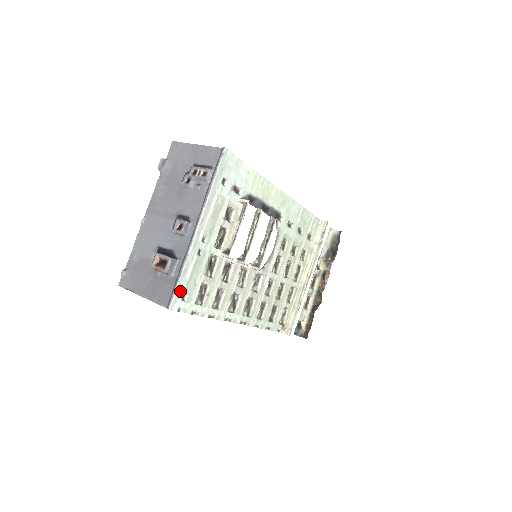
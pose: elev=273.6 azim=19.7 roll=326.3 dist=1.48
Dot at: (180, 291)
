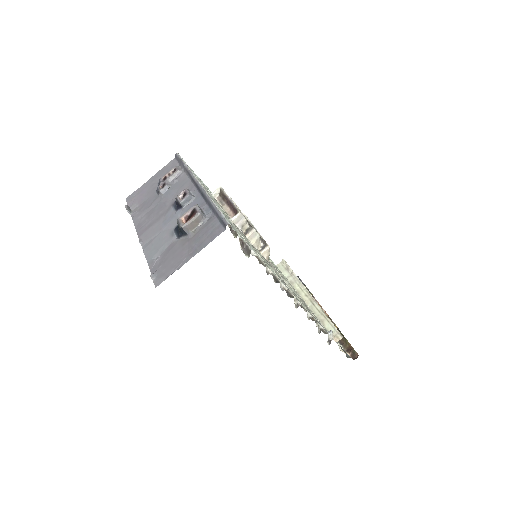
Dot at: occluded
